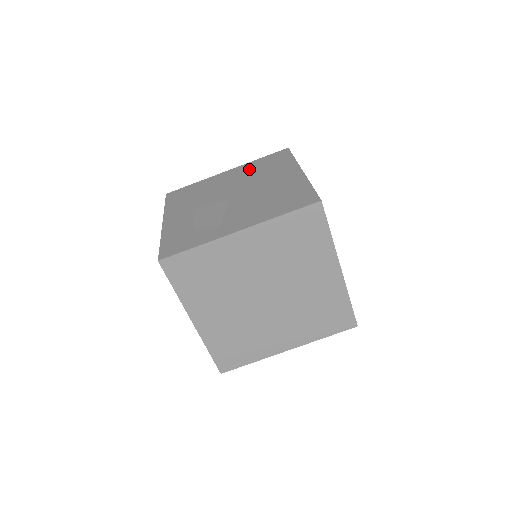
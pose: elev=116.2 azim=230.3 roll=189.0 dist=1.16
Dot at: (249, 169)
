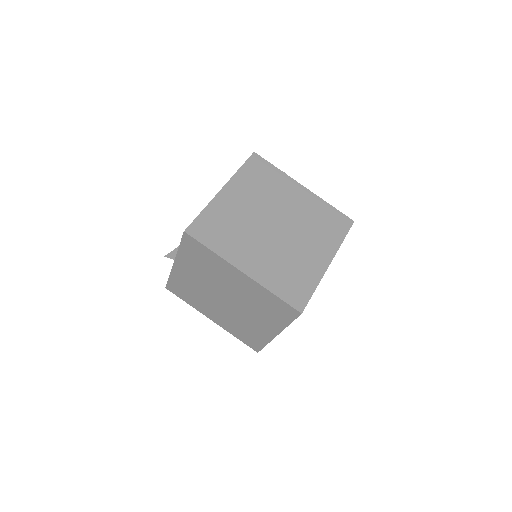
Dot at: occluded
